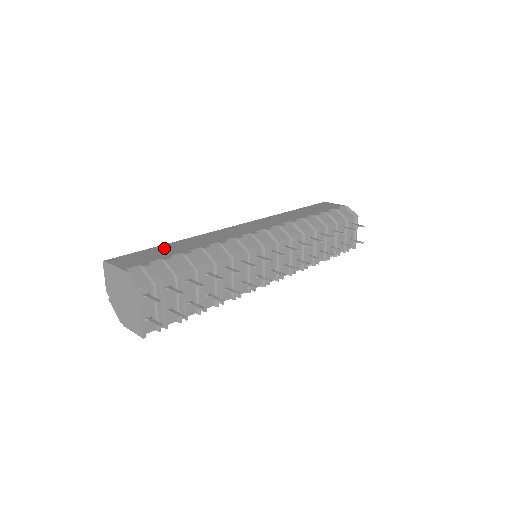
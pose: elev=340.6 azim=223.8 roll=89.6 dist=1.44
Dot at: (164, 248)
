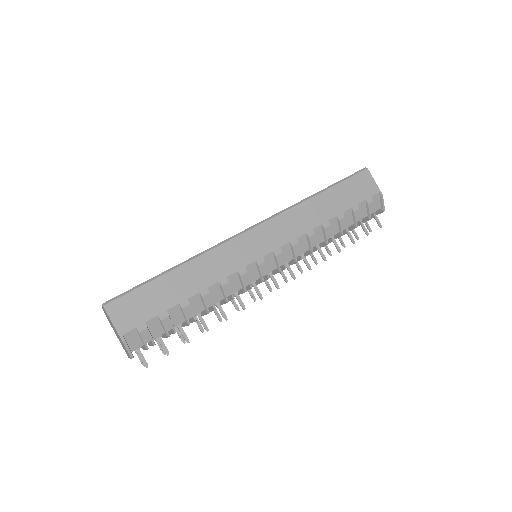
Dot at: (164, 286)
